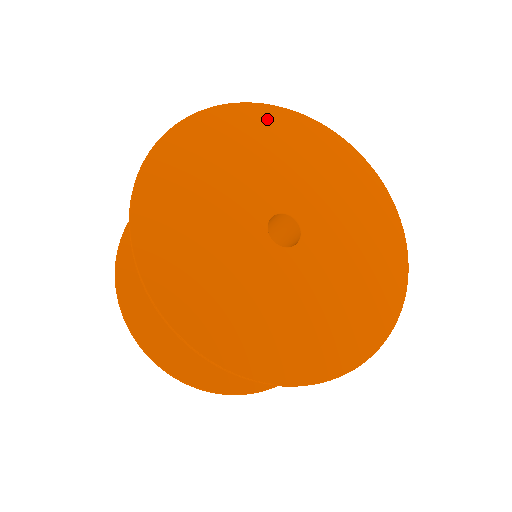
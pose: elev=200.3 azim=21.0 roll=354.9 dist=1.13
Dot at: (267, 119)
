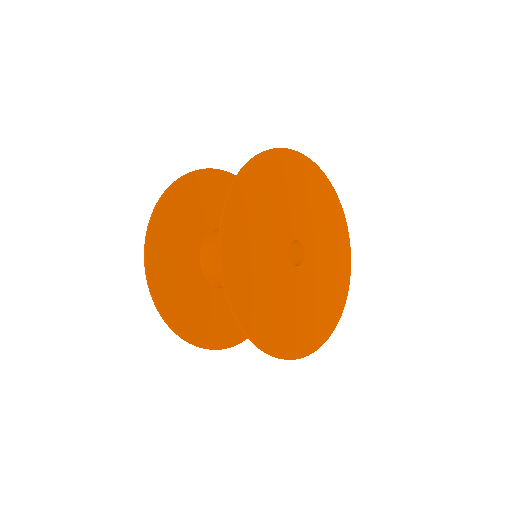
Dot at: (248, 186)
